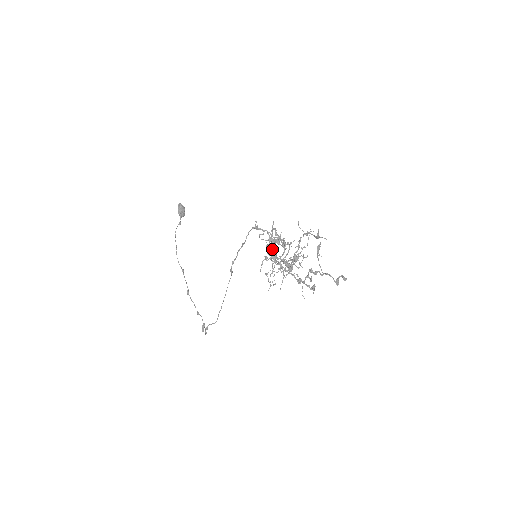
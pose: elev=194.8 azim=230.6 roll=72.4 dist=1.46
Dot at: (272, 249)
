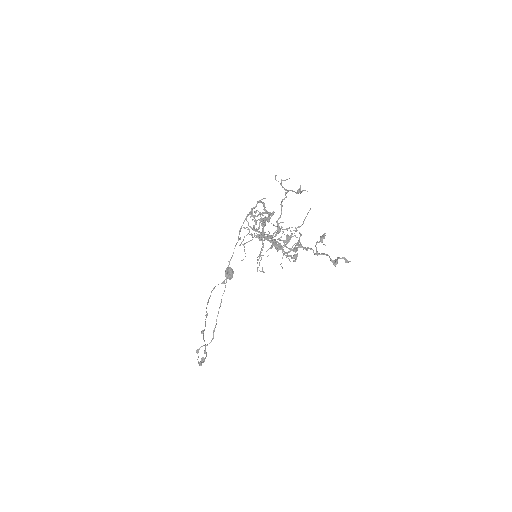
Dot at: (255, 220)
